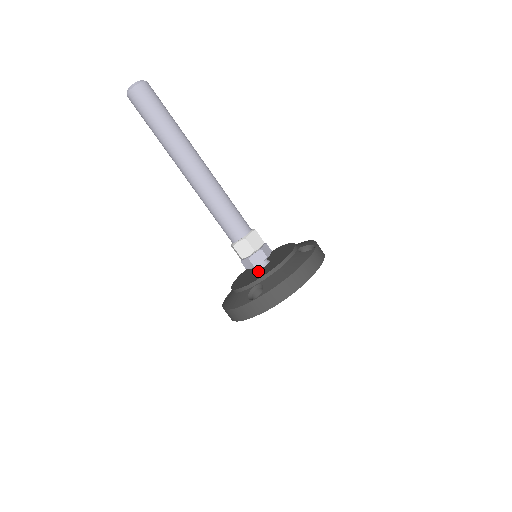
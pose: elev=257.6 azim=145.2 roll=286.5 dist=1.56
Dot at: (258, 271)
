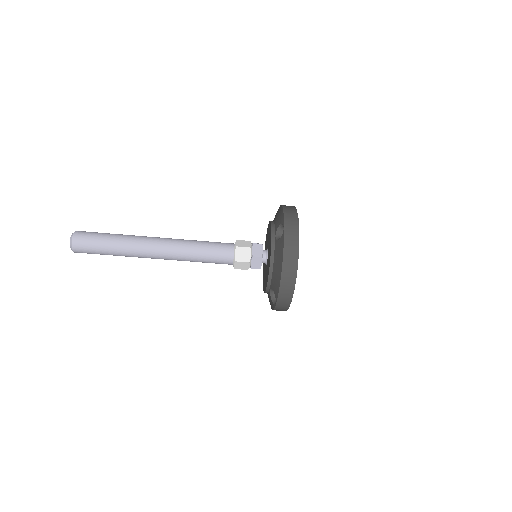
Dot at: (266, 268)
